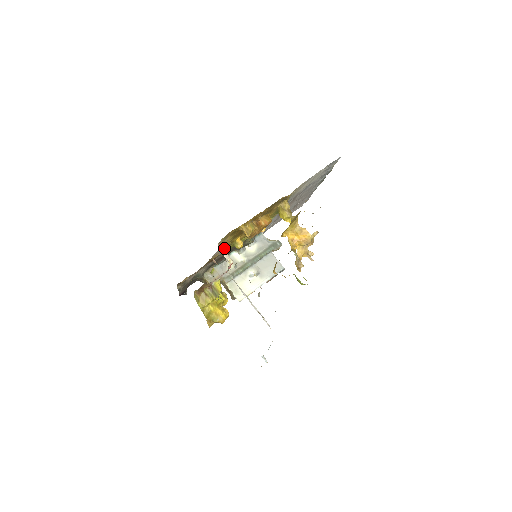
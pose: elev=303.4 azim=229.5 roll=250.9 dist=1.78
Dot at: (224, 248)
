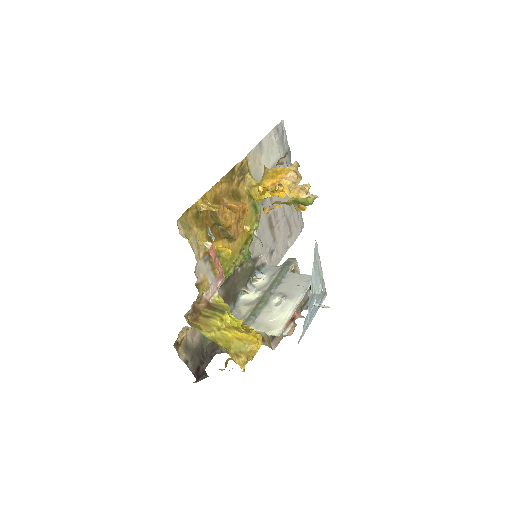
Dot at: (208, 264)
